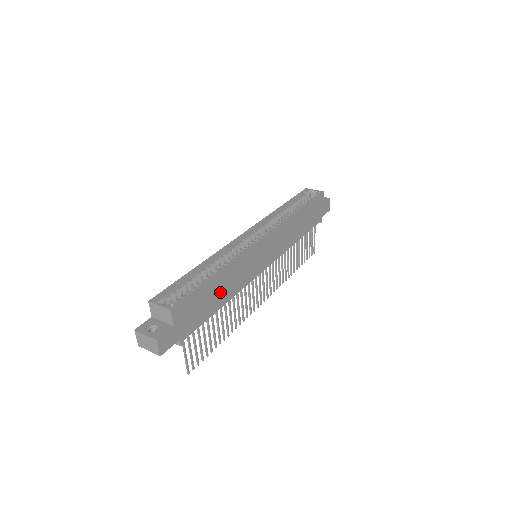
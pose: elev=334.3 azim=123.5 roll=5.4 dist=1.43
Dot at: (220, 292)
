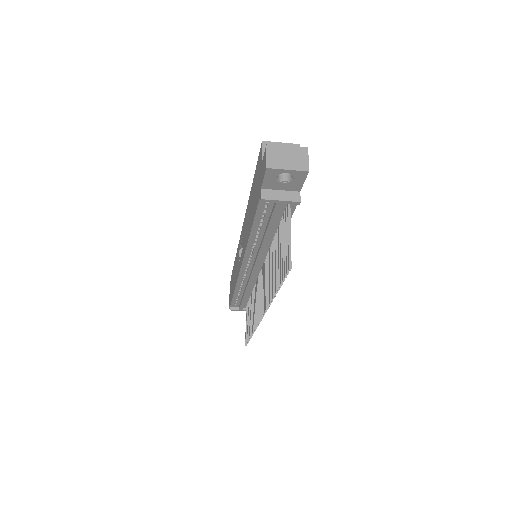
Dot at: occluded
